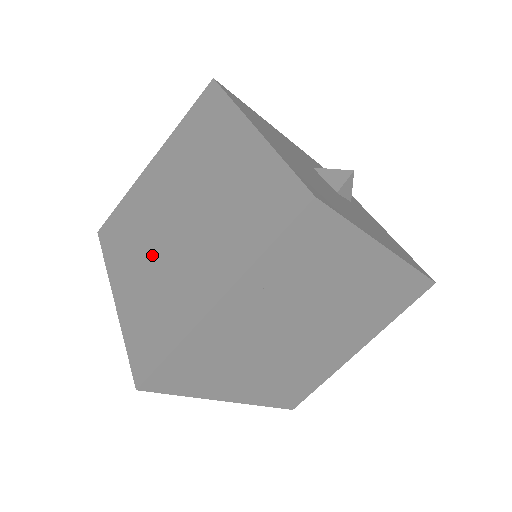
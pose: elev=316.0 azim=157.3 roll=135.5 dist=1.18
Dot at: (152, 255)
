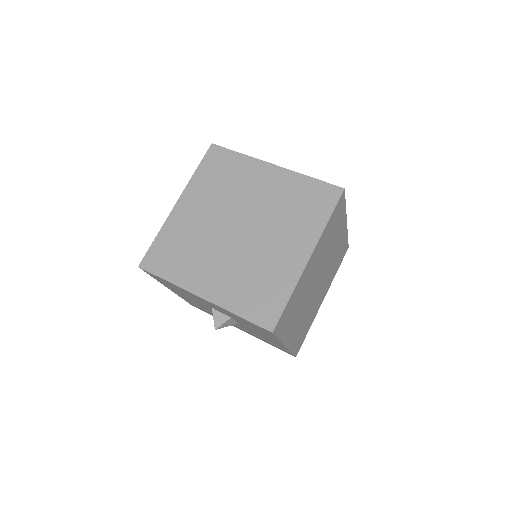
Dot at: (227, 257)
